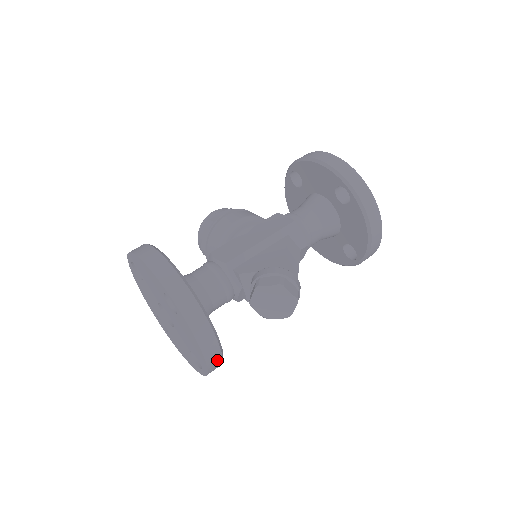
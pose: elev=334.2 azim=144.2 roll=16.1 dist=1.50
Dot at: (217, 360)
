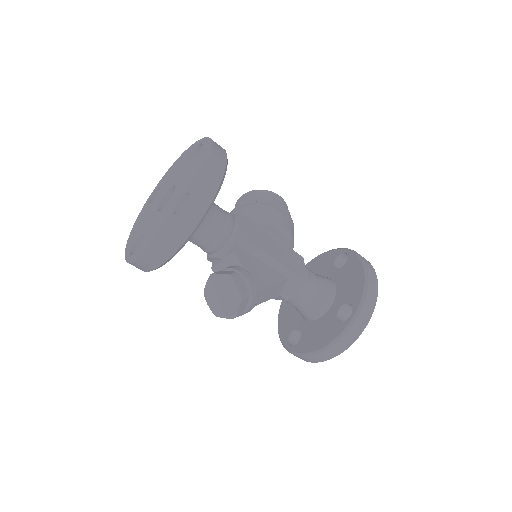
Dot at: (146, 267)
